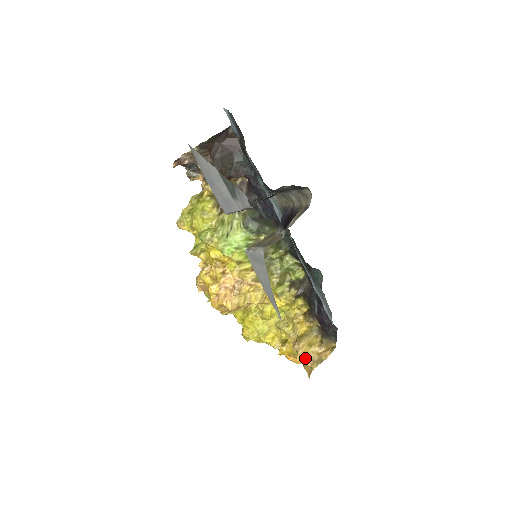
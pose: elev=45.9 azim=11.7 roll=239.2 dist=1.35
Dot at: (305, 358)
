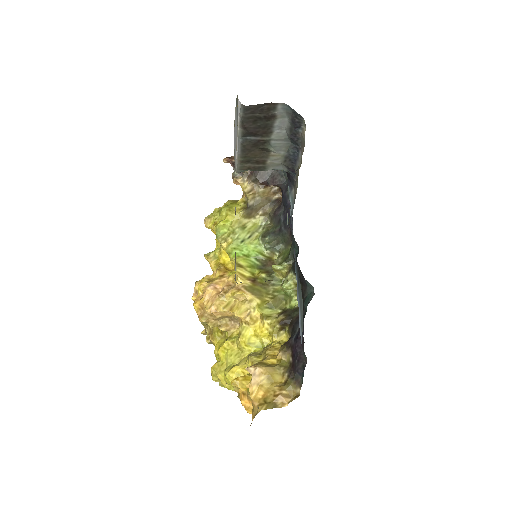
Dot at: (257, 393)
